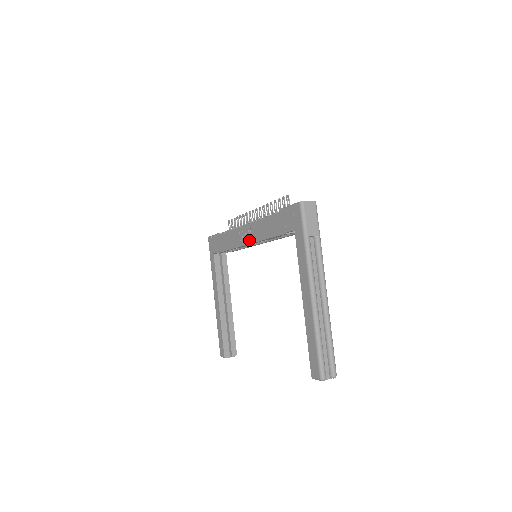
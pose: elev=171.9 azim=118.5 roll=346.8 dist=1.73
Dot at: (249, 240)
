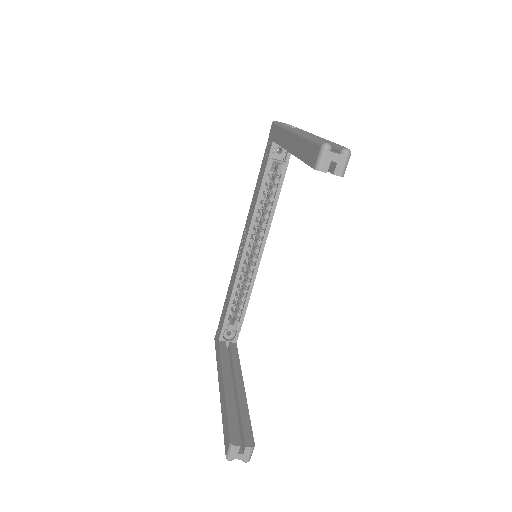
Dot at: (245, 240)
